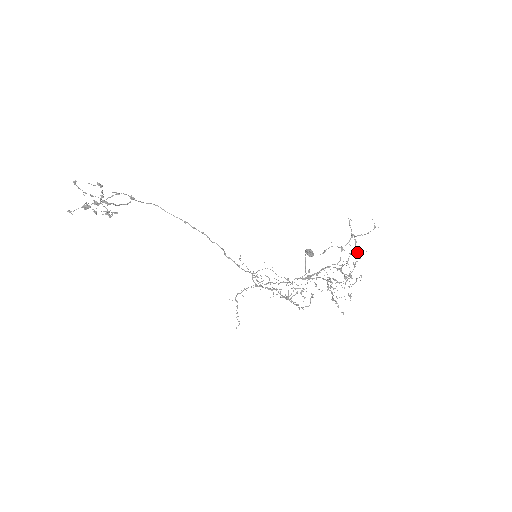
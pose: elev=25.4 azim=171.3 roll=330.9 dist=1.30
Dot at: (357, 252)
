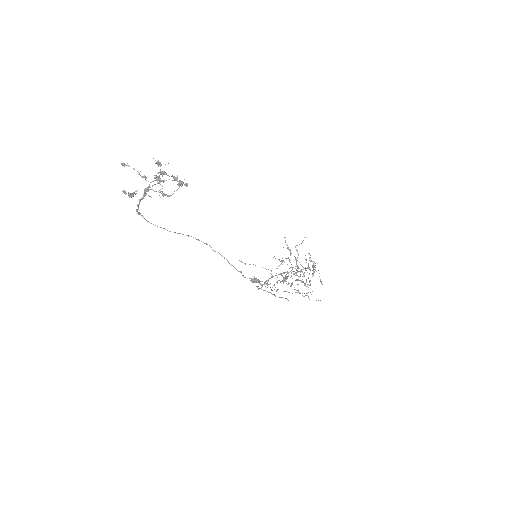
Dot at: occluded
